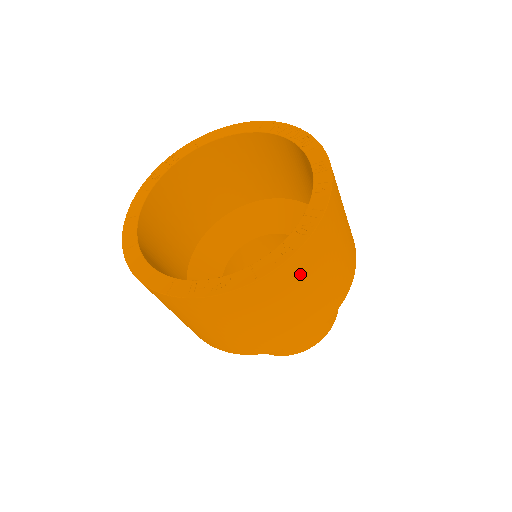
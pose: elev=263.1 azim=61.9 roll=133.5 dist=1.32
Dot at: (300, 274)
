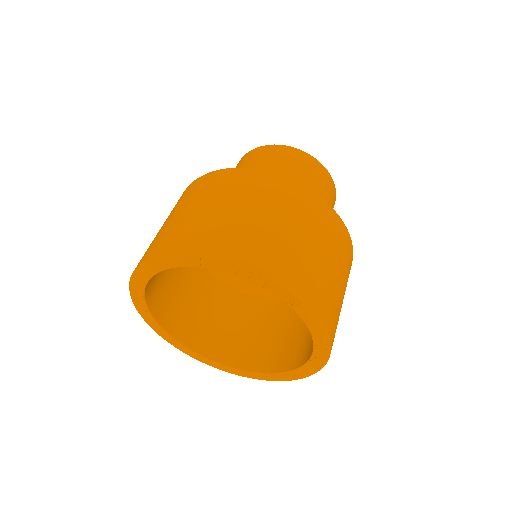
Dot at: occluded
